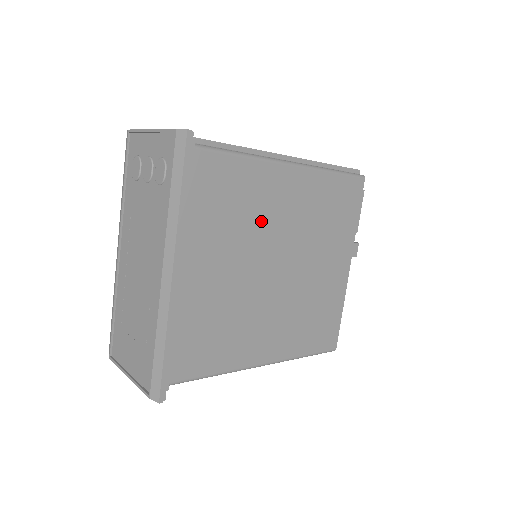
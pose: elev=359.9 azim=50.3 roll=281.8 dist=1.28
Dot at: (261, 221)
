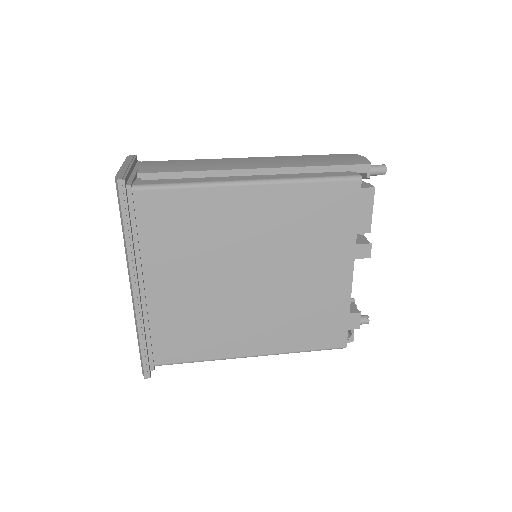
Dot at: (221, 239)
